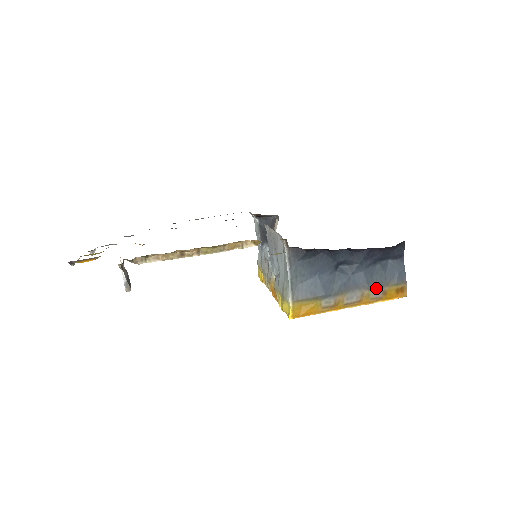
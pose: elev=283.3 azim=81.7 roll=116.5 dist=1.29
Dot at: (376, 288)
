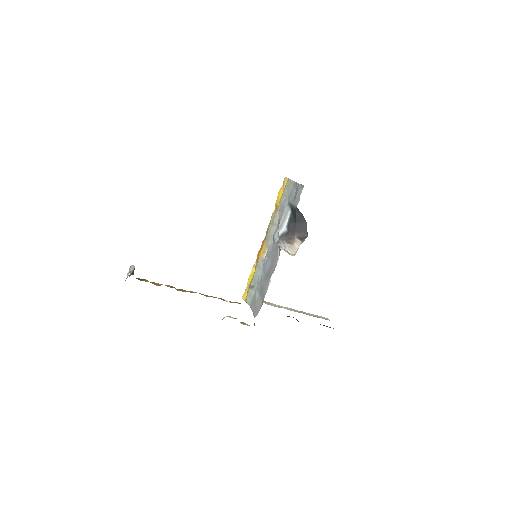
Dot at: occluded
